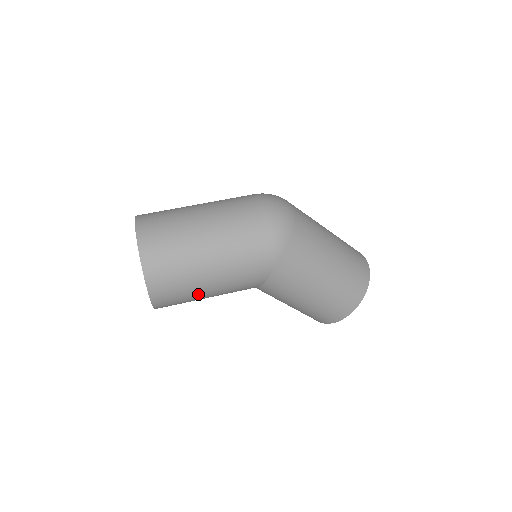
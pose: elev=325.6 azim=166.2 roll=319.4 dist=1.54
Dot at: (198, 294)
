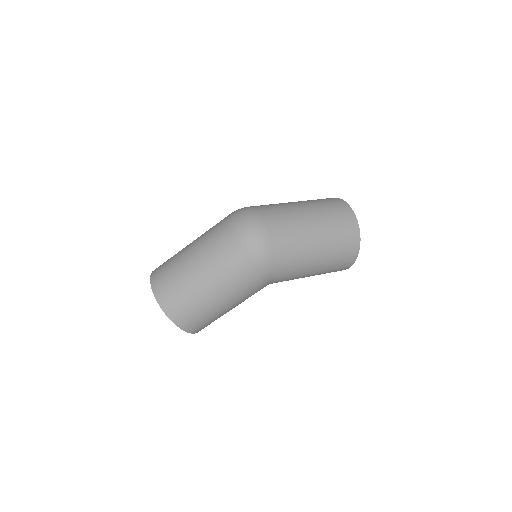
Dot at: occluded
